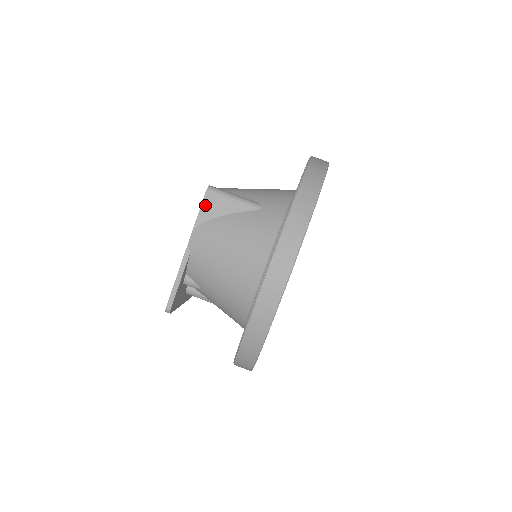
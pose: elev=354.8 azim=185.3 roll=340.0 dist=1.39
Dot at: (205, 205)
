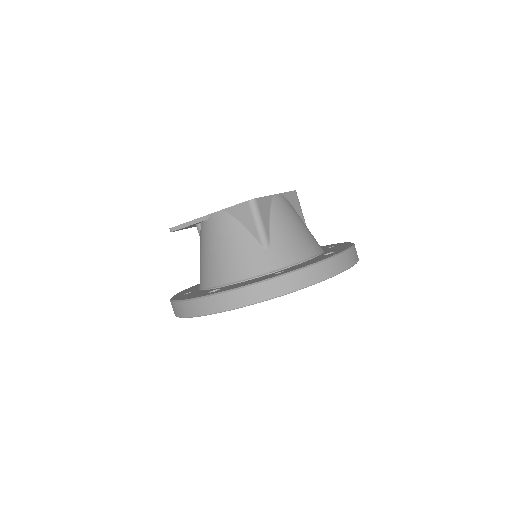
Dot at: (240, 207)
